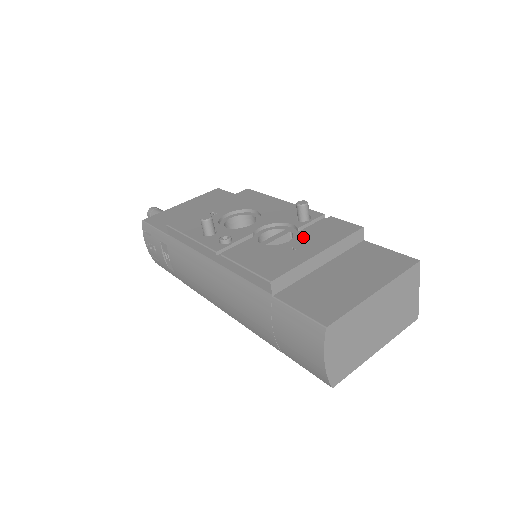
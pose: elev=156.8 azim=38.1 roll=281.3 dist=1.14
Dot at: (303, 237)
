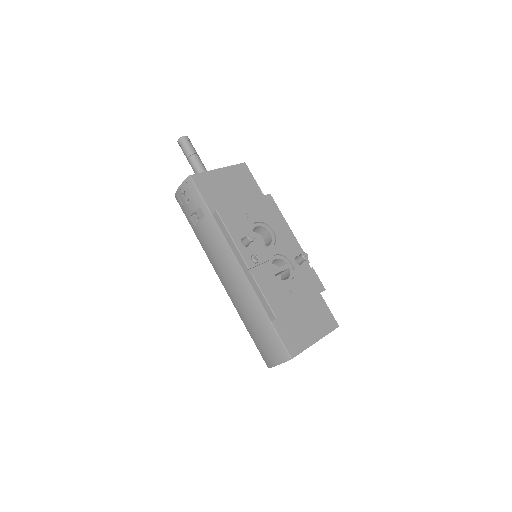
Dot at: (296, 282)
